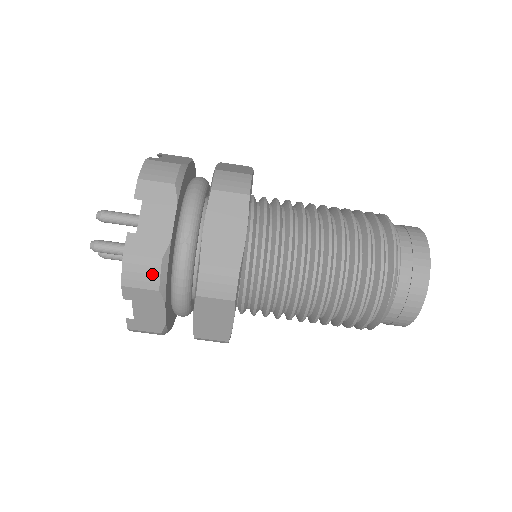
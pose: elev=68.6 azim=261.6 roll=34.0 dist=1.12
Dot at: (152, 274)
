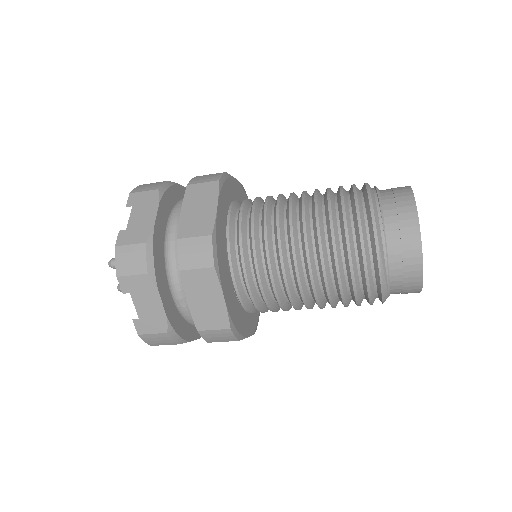
Dot at: (167, 340)
